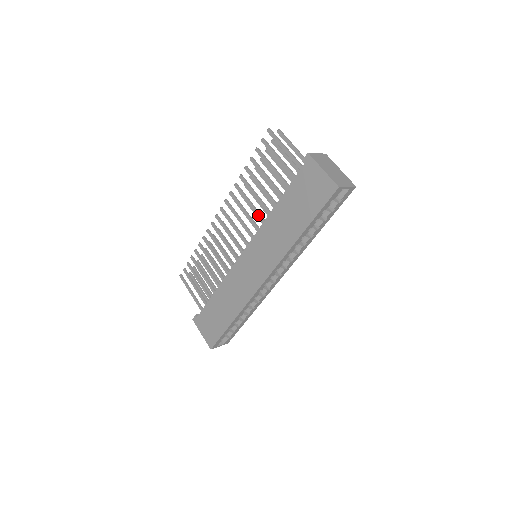
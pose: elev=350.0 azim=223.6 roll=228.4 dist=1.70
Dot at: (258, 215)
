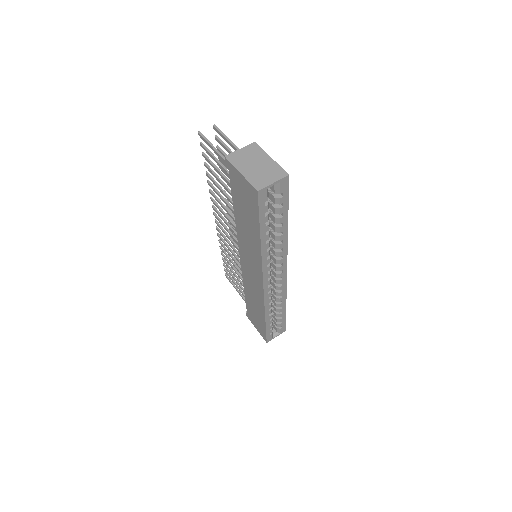
Dot at: (233, 220)
